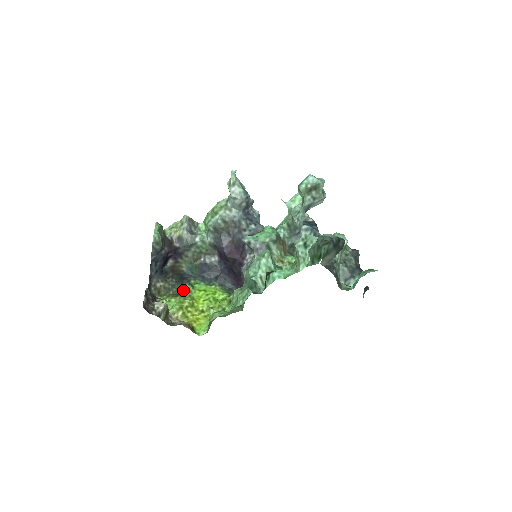
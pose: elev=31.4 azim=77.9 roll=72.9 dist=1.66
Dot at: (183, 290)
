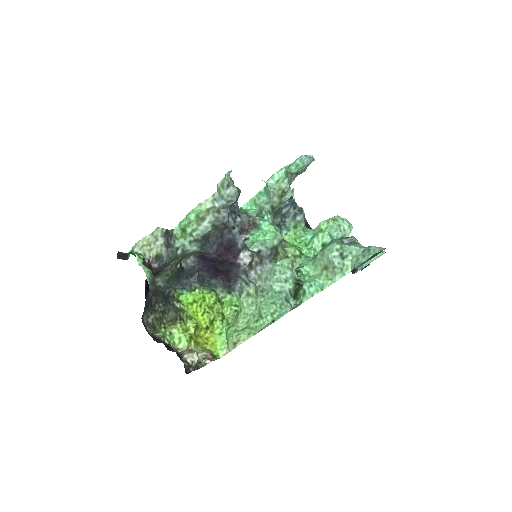
Dot at: (176, 313)
